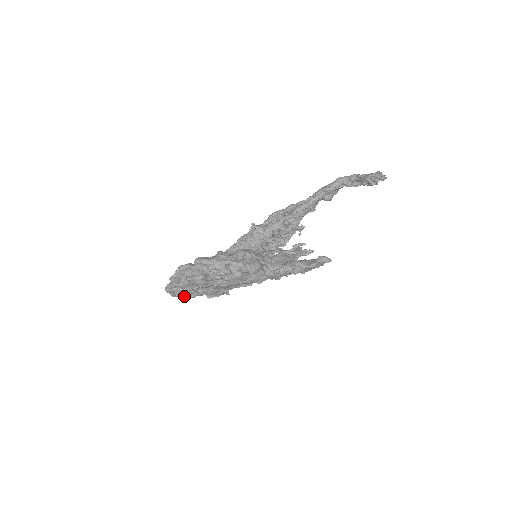
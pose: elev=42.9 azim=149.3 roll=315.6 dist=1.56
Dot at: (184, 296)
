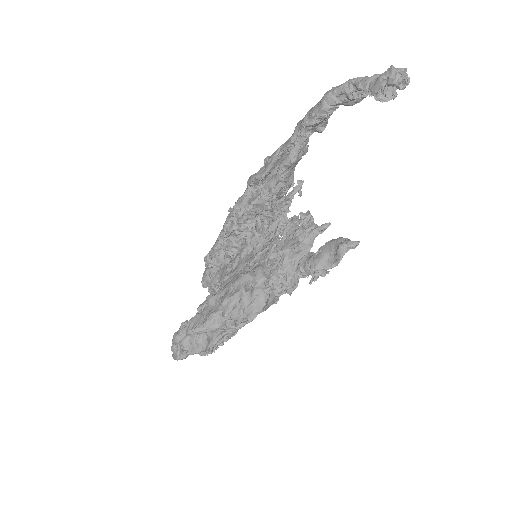
Dot at: occluded
